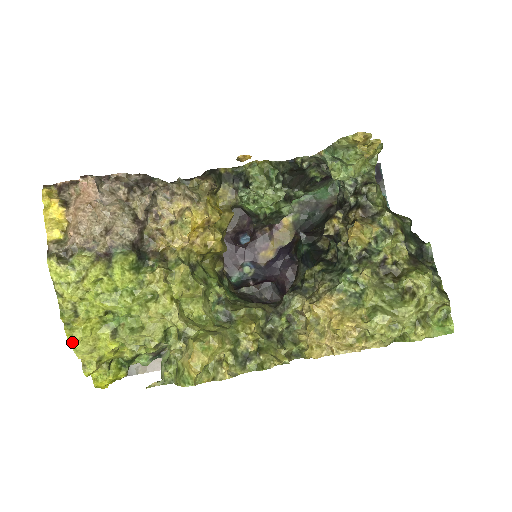
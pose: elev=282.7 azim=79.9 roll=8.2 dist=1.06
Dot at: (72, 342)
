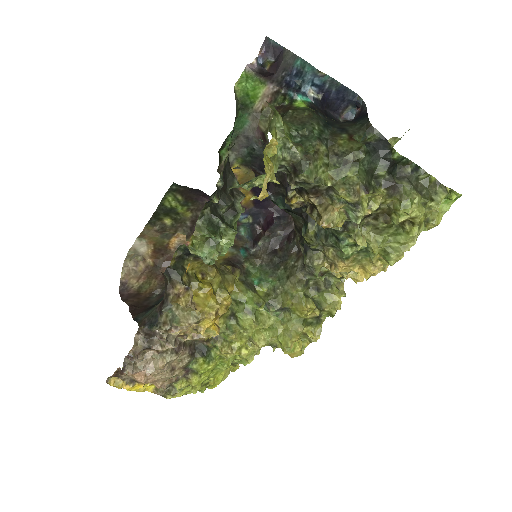
Dot at: occluded
